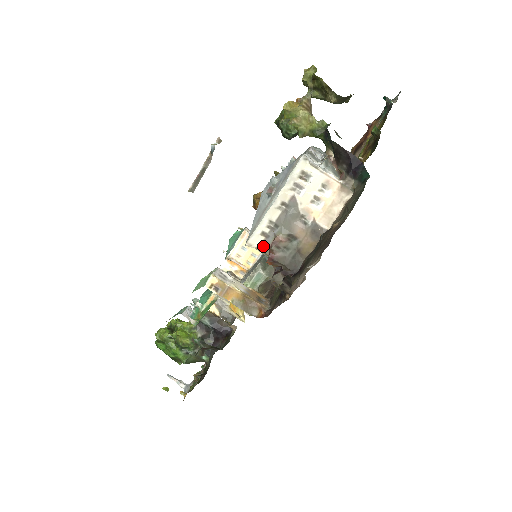
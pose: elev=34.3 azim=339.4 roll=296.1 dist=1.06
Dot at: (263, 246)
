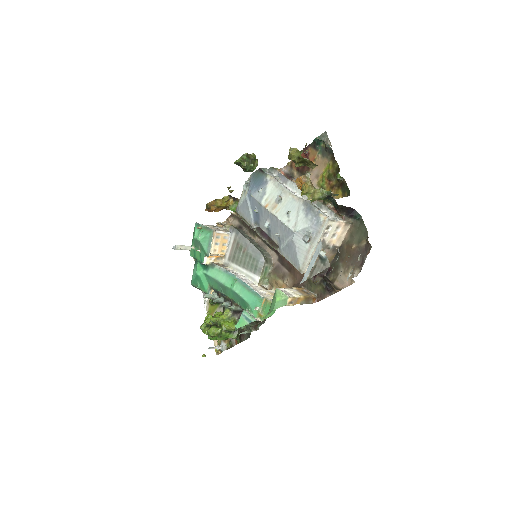
Dot at: occluded
